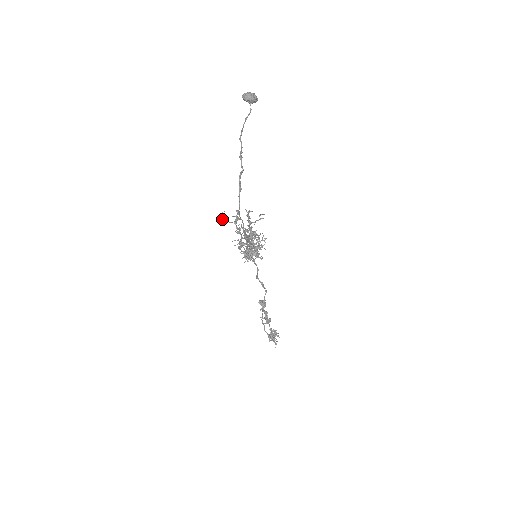
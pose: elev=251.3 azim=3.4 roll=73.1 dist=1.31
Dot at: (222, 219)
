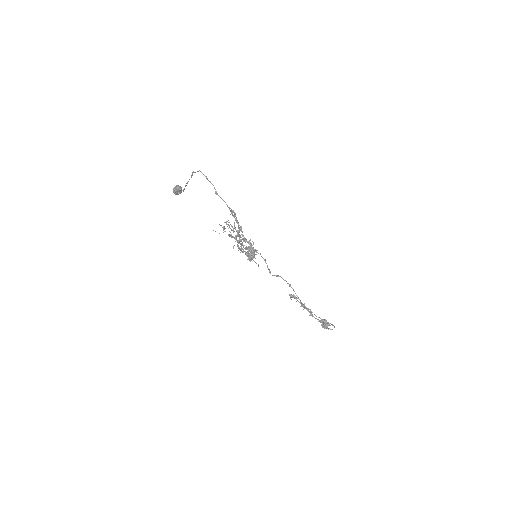
Dot at: occluded
